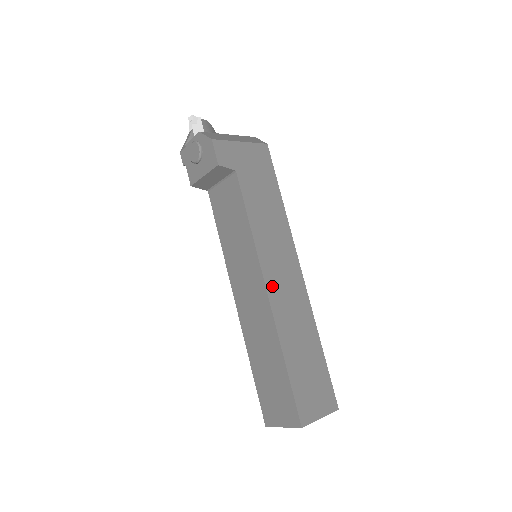
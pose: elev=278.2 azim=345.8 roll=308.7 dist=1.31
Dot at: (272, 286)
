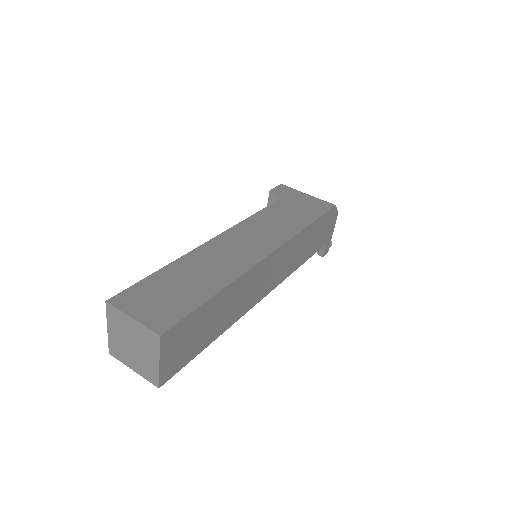
Dot at: (225, 239)
